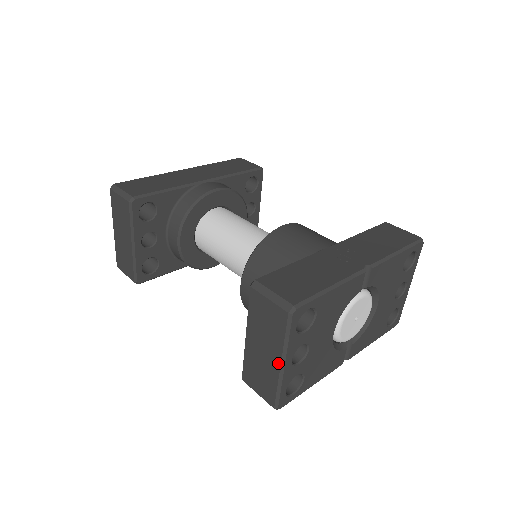
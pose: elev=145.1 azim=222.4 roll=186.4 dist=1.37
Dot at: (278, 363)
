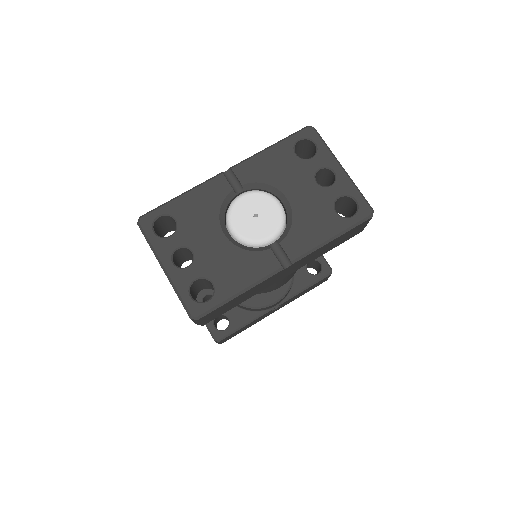
Dot at: occluded
